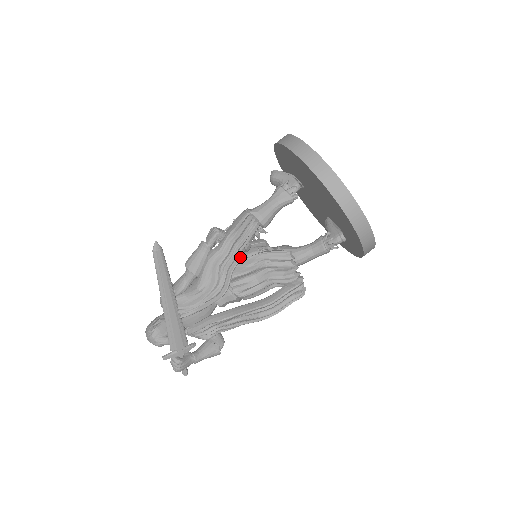
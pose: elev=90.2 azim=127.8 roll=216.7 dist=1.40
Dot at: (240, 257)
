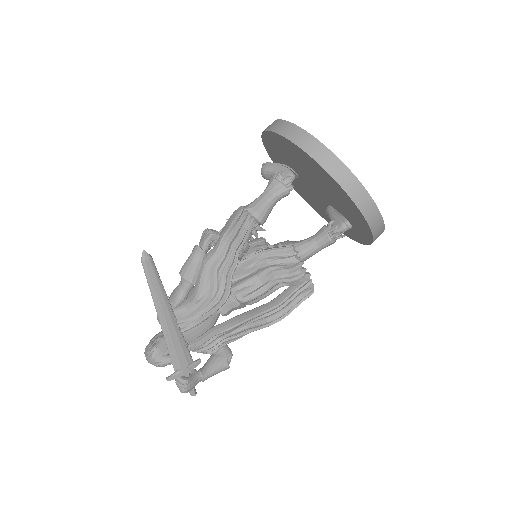
Dot at: (239, 259)
